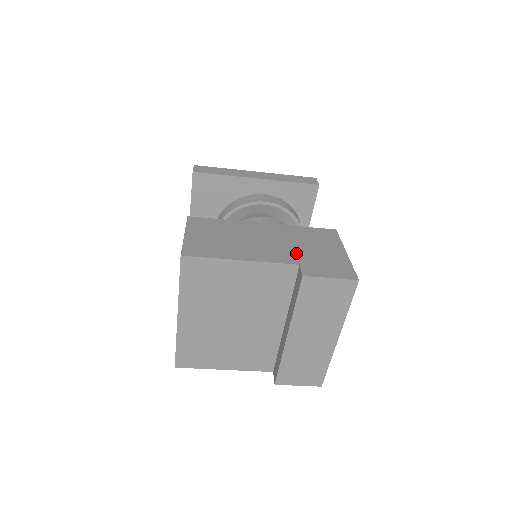
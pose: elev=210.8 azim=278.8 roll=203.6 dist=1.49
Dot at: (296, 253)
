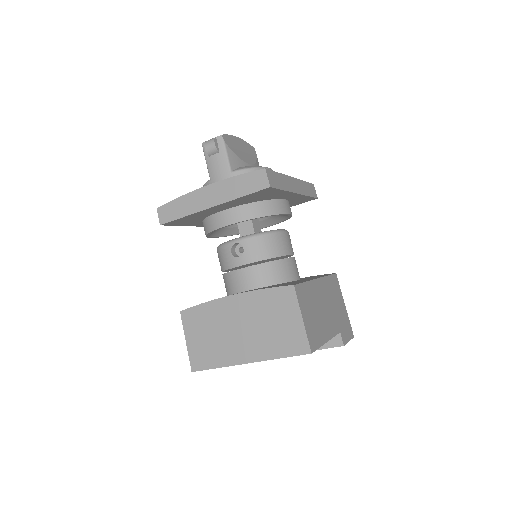
Dot at: (336, 318)
